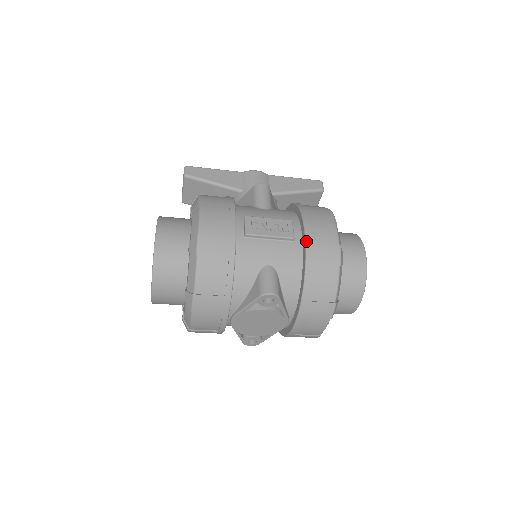
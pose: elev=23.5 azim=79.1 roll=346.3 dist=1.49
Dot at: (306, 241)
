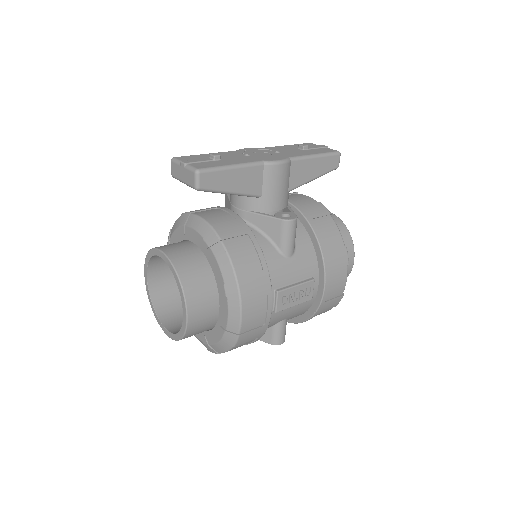
Dot at: (321, 303)
